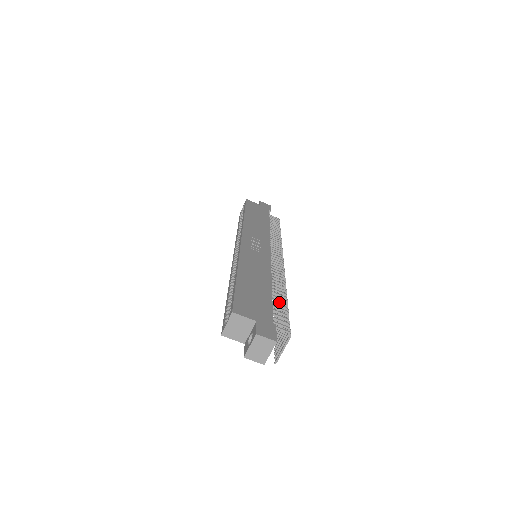
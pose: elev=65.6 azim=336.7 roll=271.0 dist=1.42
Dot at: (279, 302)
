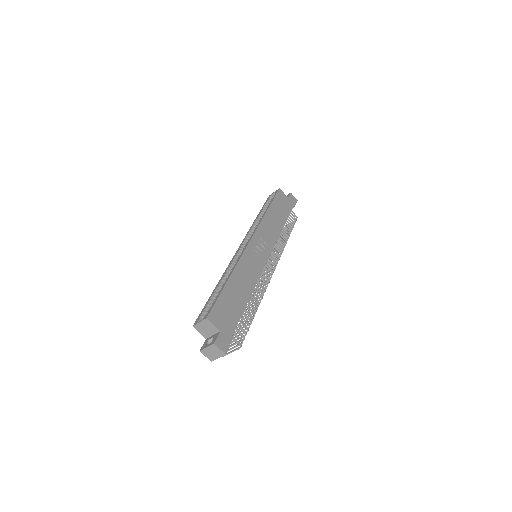
Dot at: (248, 313)
